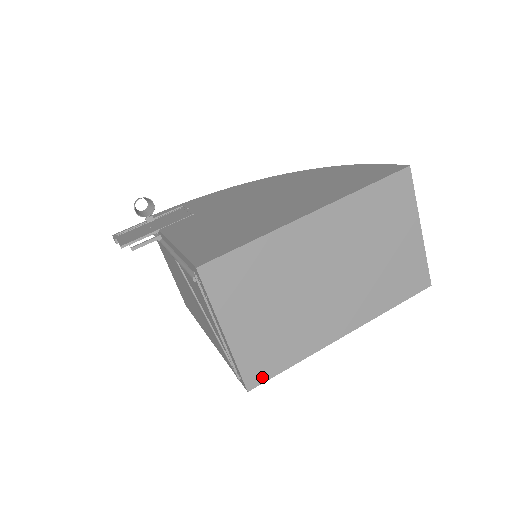
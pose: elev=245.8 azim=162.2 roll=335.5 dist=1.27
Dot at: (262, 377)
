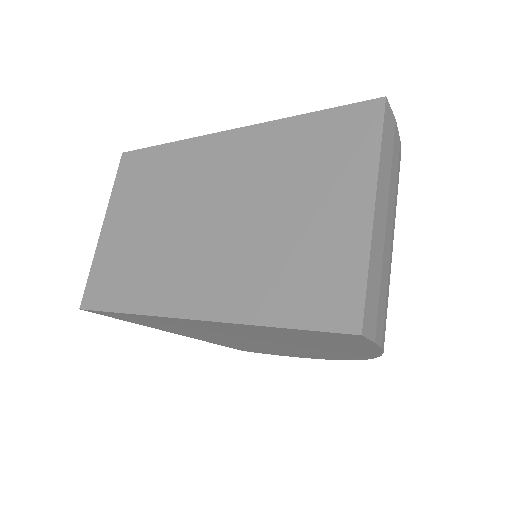
Dot at: (96, 302)
